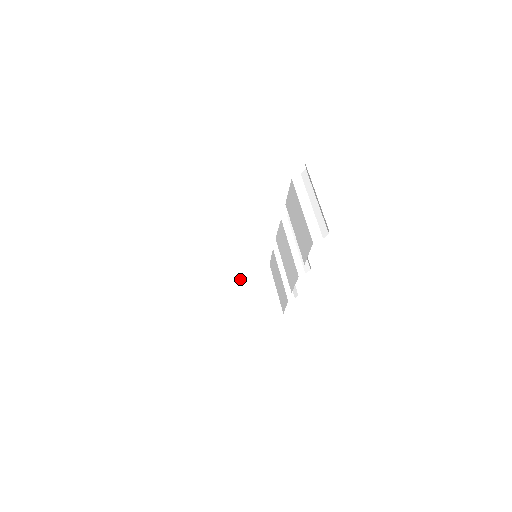
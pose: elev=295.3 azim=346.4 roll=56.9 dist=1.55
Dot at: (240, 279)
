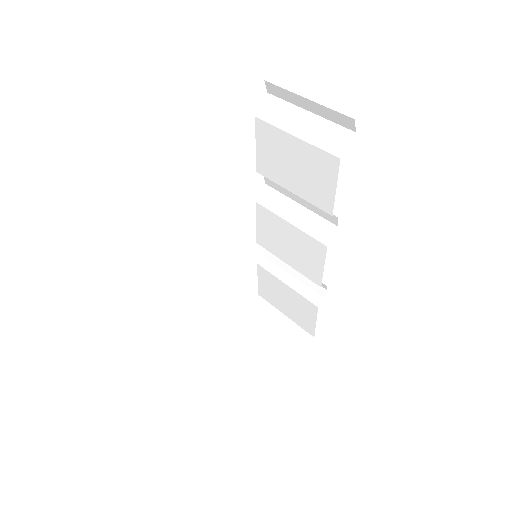
Dot at: (235, 329)
